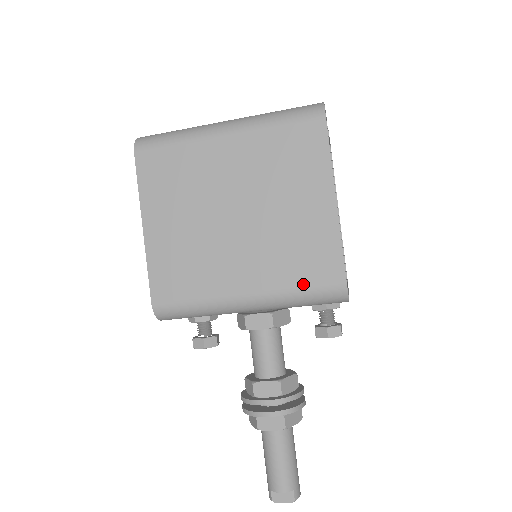
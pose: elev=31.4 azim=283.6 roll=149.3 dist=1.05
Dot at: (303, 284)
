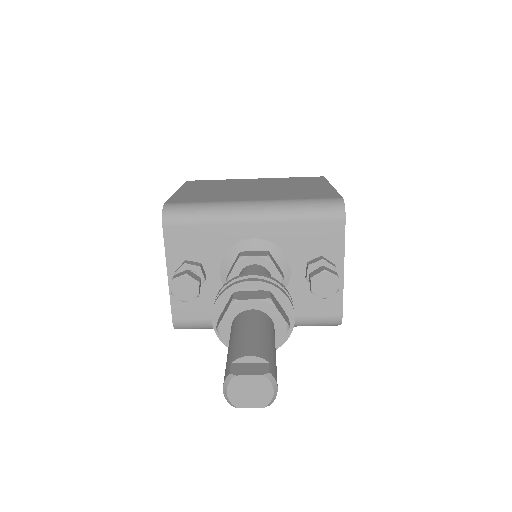
Dot at: (305, 198)
